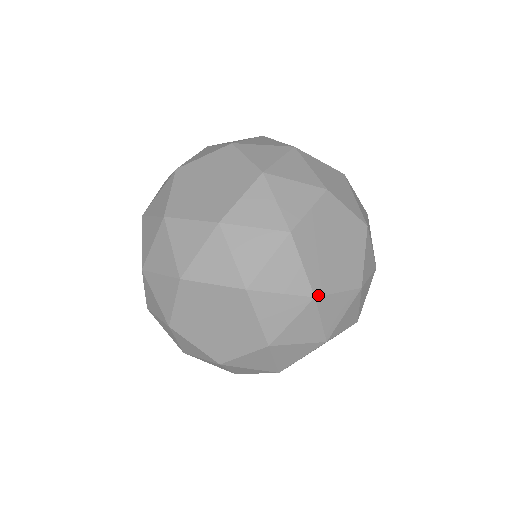
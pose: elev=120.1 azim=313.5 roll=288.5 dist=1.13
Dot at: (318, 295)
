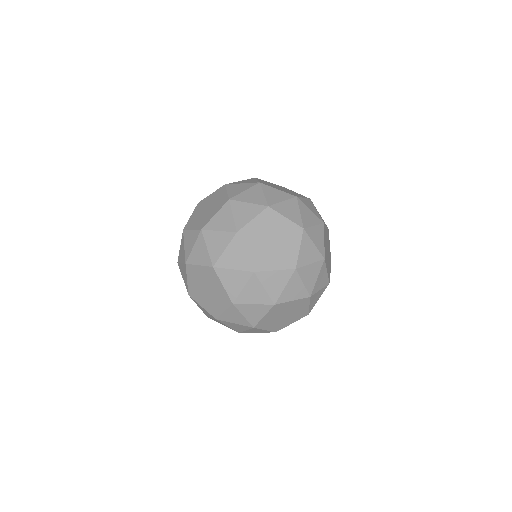
Dot at: (257, 271)
